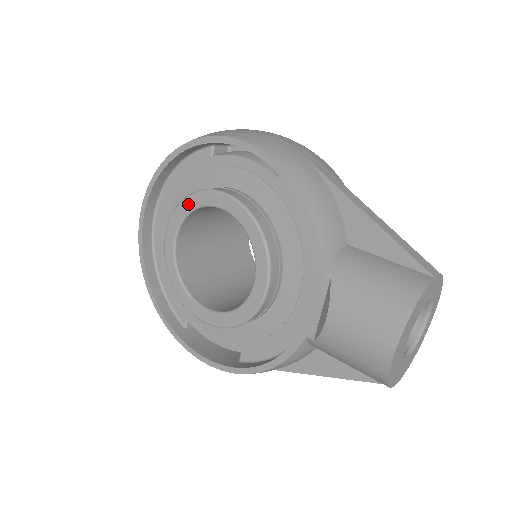
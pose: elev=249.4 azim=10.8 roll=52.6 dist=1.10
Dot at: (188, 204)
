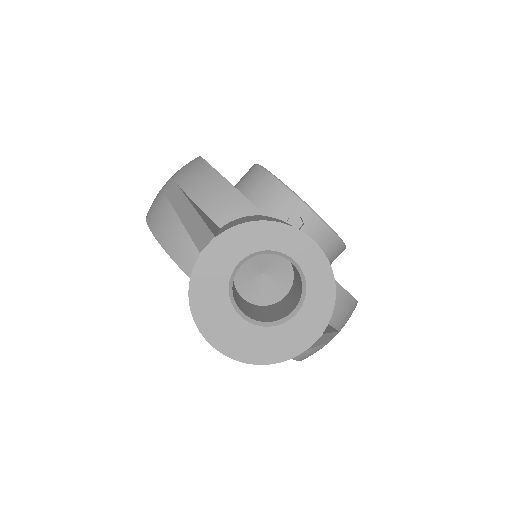
Dot at: occluded
